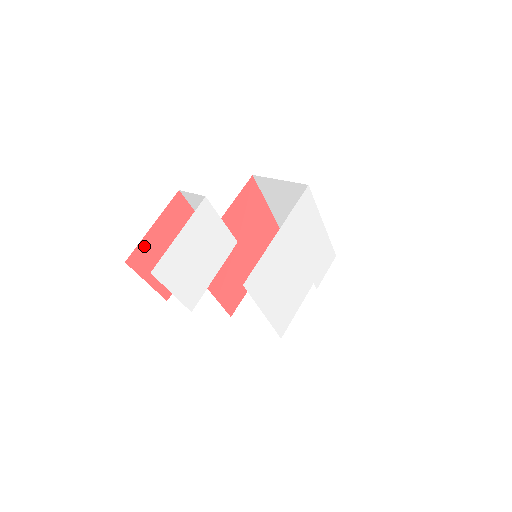
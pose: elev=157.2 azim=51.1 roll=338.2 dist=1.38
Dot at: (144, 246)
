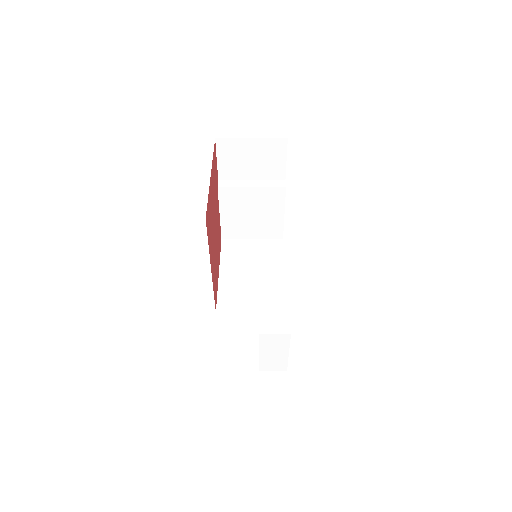
Dot at: occluded
